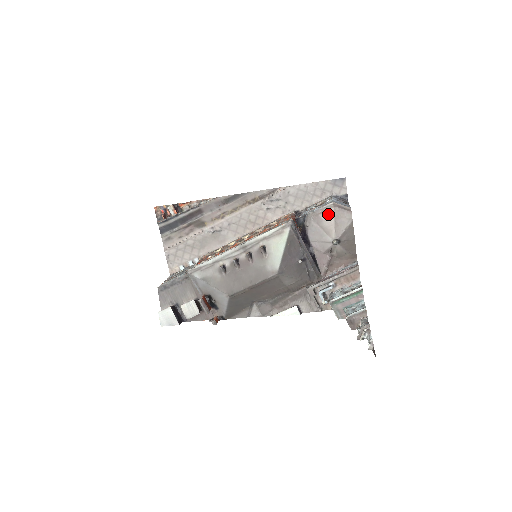
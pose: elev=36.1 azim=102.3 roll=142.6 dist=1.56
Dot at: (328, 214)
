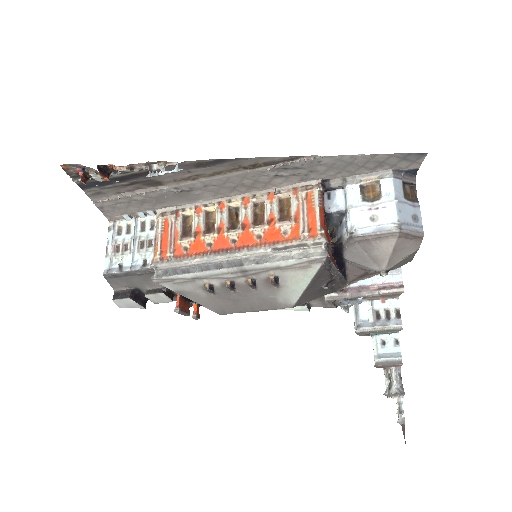
Dot at: (386, 242)
